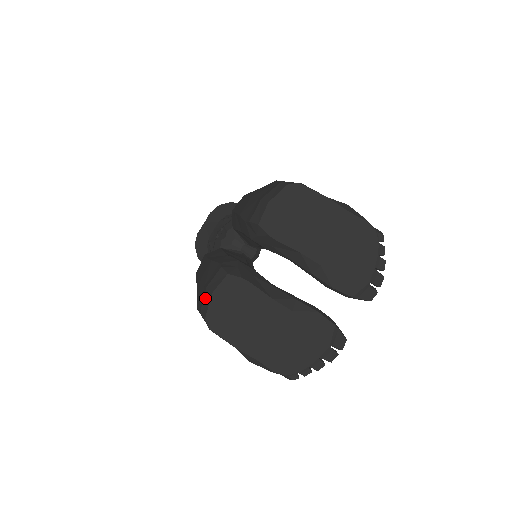
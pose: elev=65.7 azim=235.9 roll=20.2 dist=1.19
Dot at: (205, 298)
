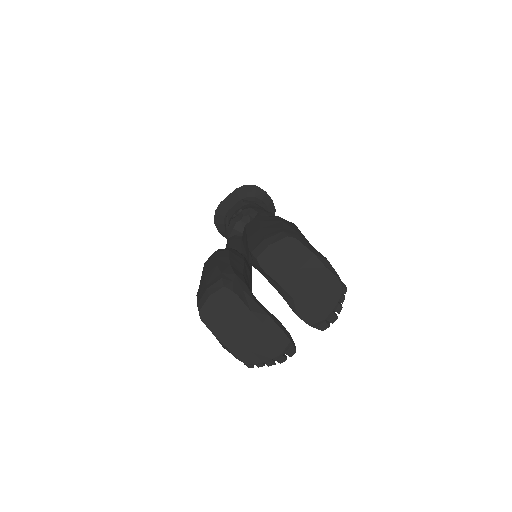
Dot at: (203, 296)
